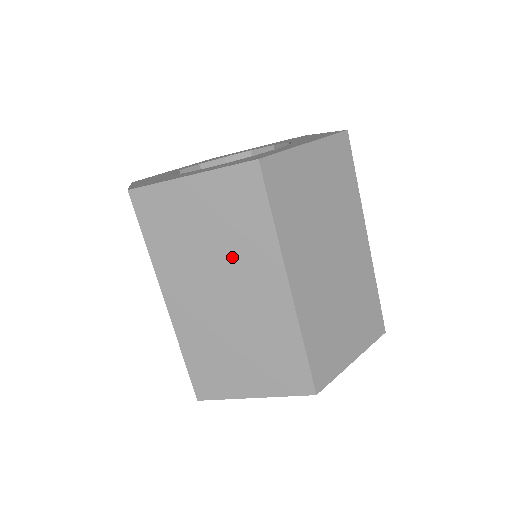
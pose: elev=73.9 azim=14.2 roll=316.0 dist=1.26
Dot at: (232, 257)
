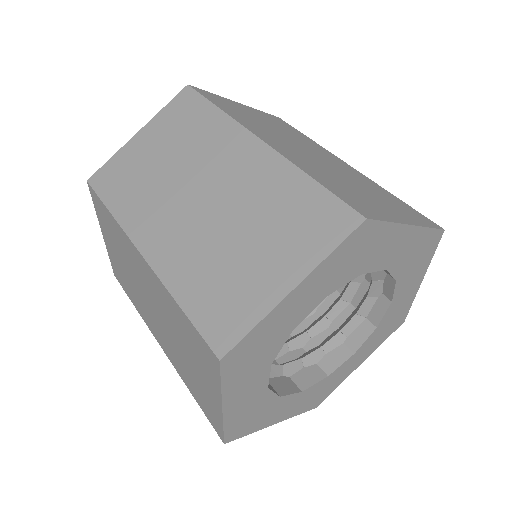
Dot at: (195, 159)
